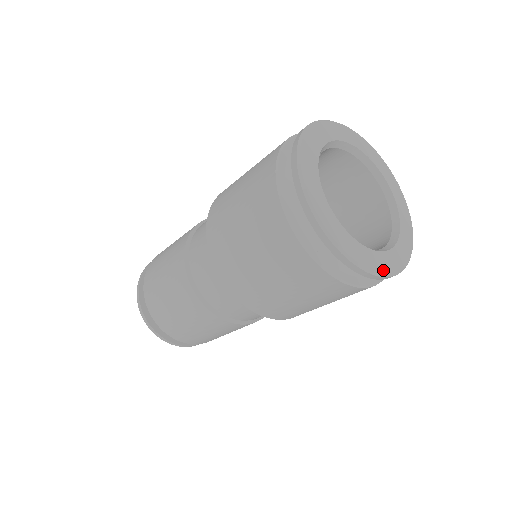
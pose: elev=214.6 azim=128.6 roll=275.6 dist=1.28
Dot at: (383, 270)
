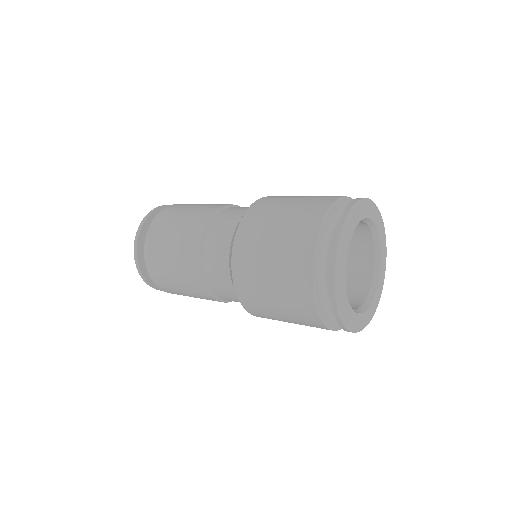
Dot at: (372, 315)
